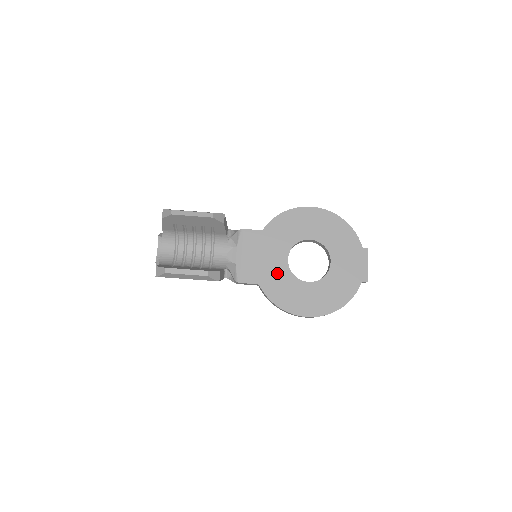
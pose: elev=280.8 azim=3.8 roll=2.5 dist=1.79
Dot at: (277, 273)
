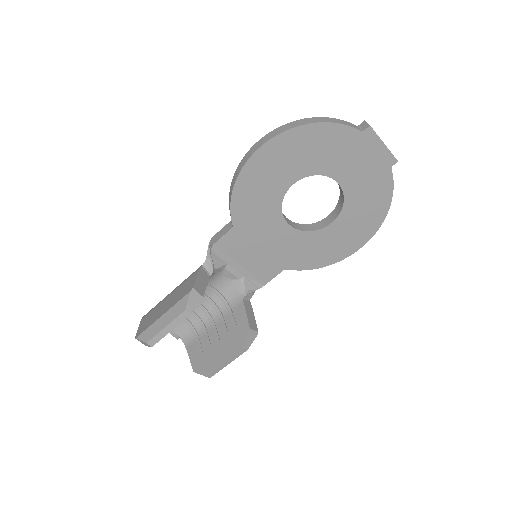
Dot at: (292, 246)
